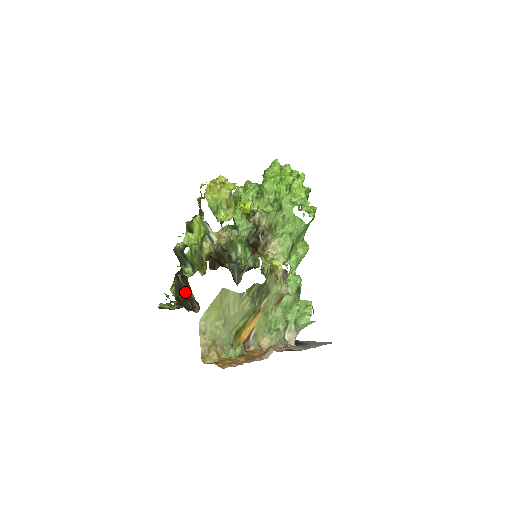
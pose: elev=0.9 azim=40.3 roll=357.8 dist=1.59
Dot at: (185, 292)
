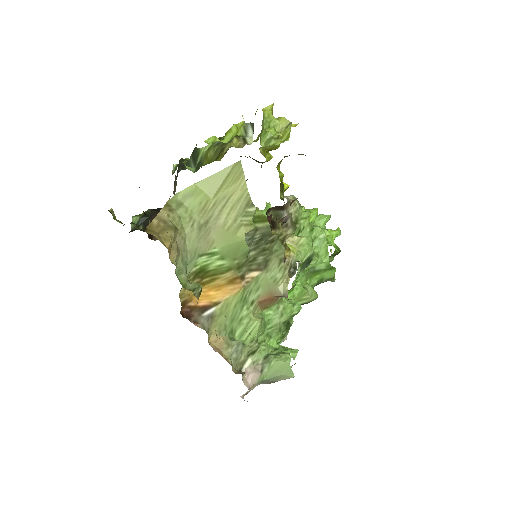
Dot at: occluded
